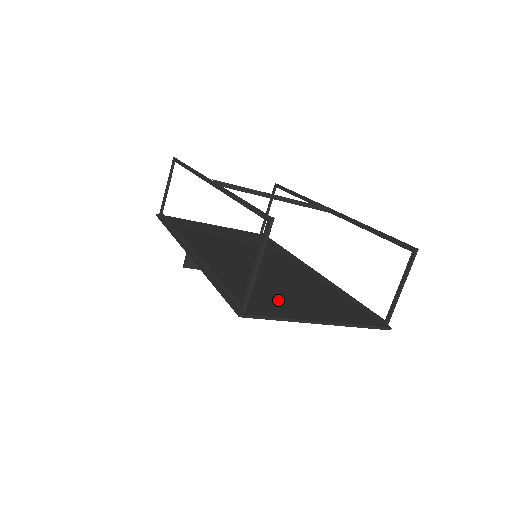
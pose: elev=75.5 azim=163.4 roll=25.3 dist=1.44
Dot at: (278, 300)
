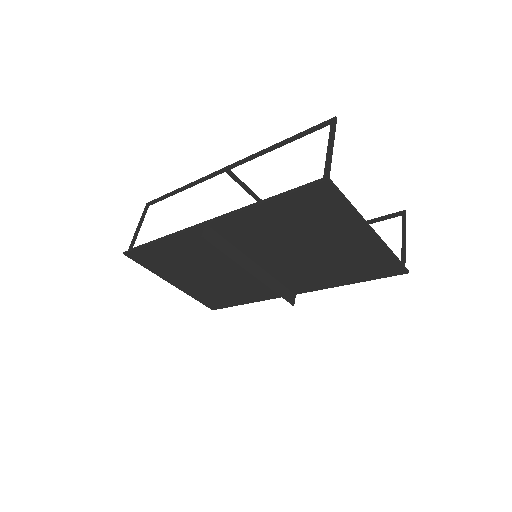
Dot at: (325, 224)
